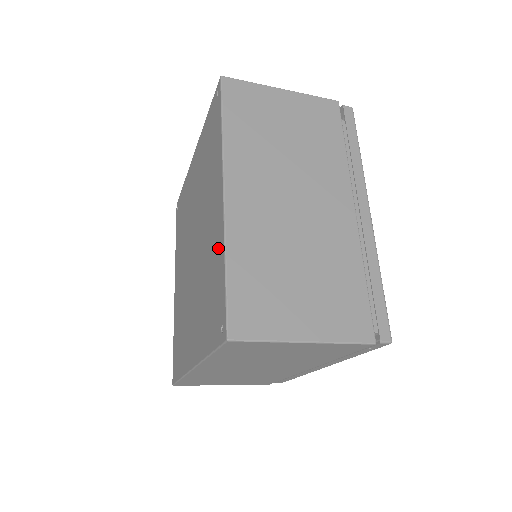
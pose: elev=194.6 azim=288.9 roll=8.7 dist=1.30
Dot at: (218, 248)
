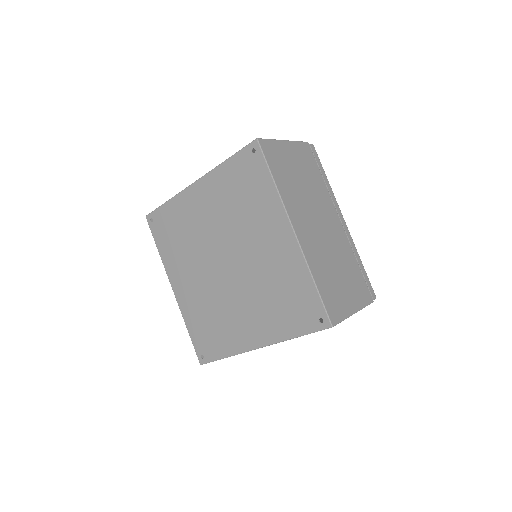
Dot at: (296, 269)
